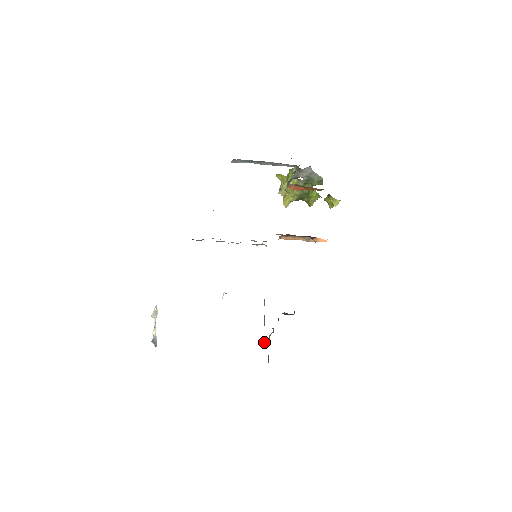
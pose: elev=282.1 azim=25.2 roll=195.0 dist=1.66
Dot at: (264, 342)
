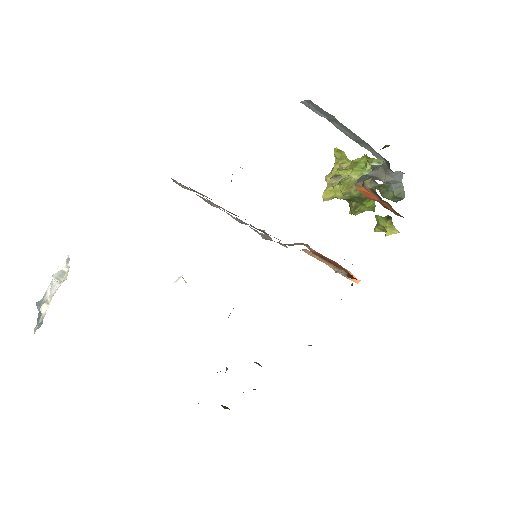
Dot at: occluded
